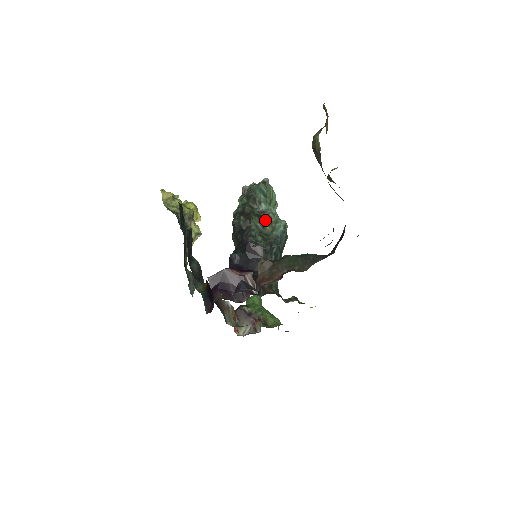
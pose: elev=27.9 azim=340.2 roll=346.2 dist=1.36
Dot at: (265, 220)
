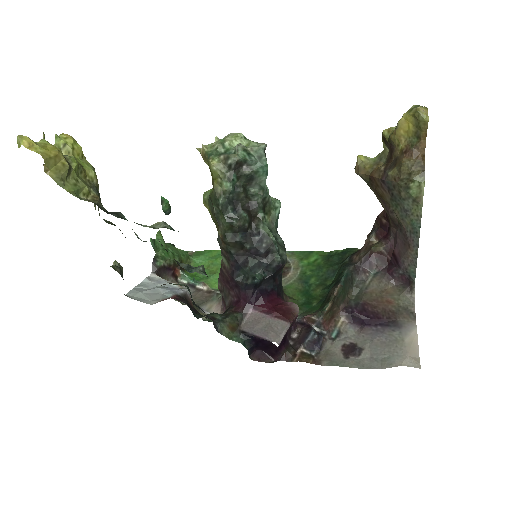
Dot at: (265, 209)
